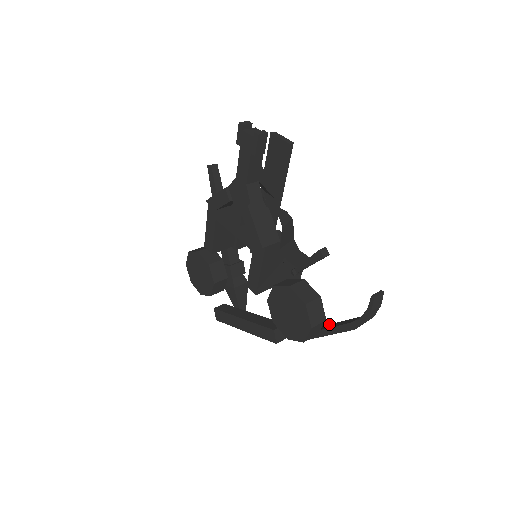
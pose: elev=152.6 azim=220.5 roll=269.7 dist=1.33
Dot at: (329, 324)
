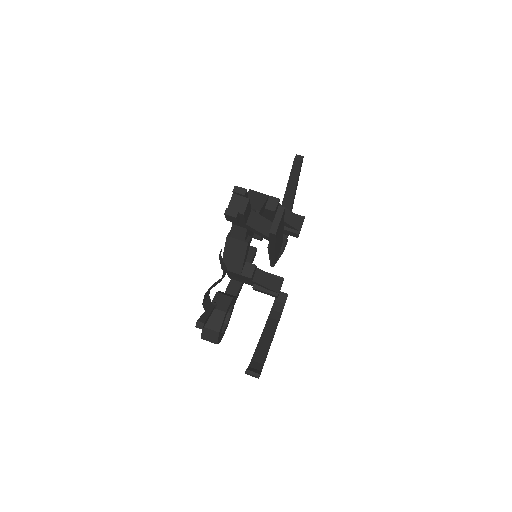
Dot at: (272, 339)
